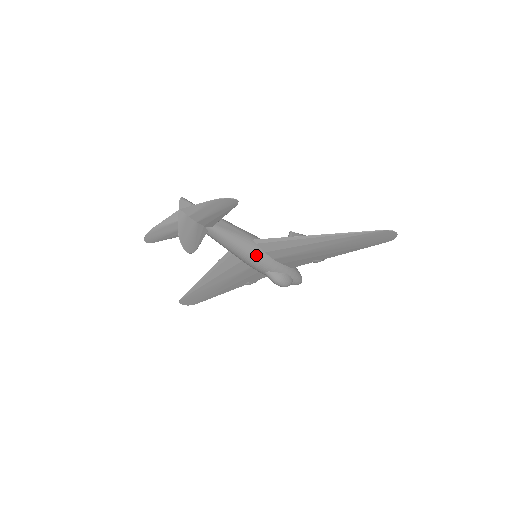
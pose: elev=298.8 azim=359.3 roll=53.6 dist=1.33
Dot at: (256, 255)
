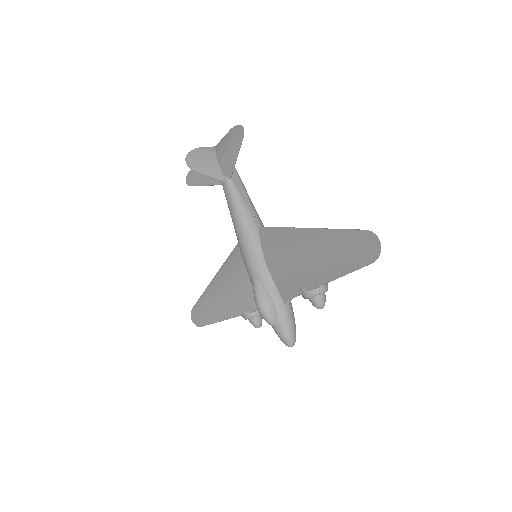
Dot at: (251, 242)
